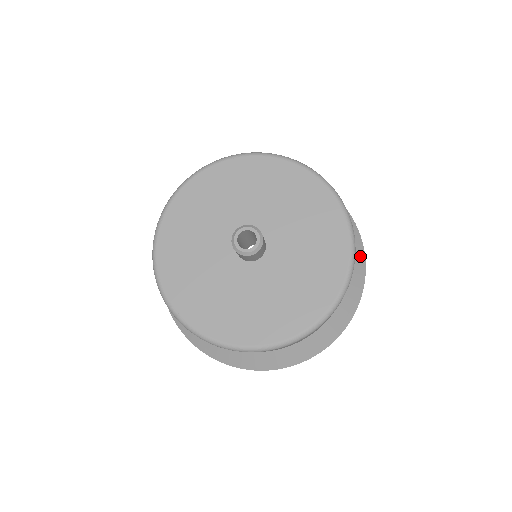
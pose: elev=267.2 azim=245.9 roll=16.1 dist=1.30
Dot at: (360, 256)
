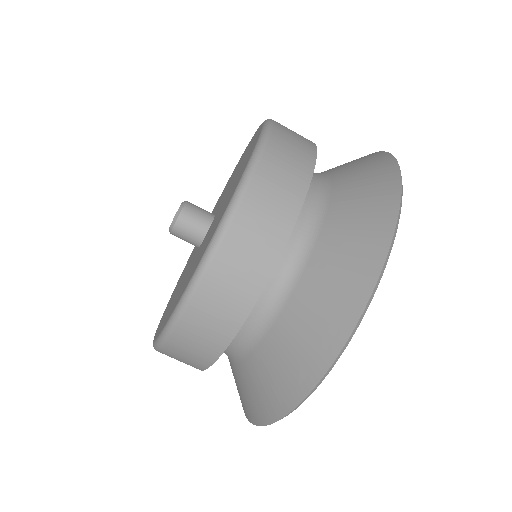
Dot at: occluded
